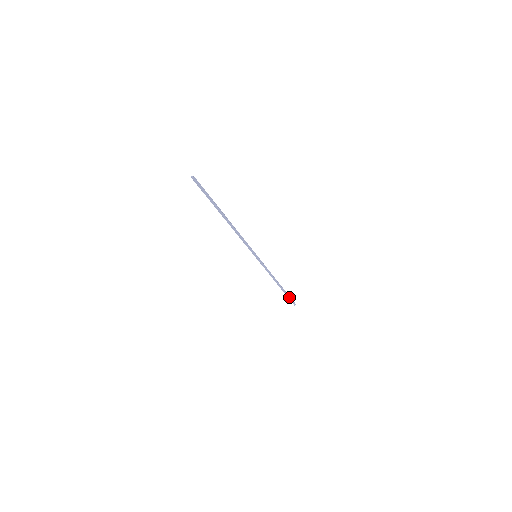
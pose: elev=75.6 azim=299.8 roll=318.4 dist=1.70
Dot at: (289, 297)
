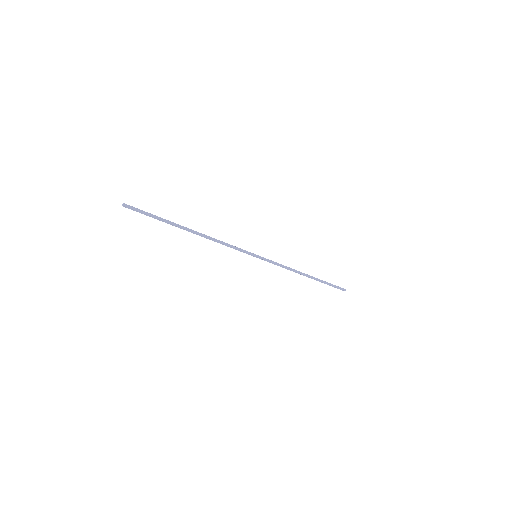
Dot at: (331, 285)
